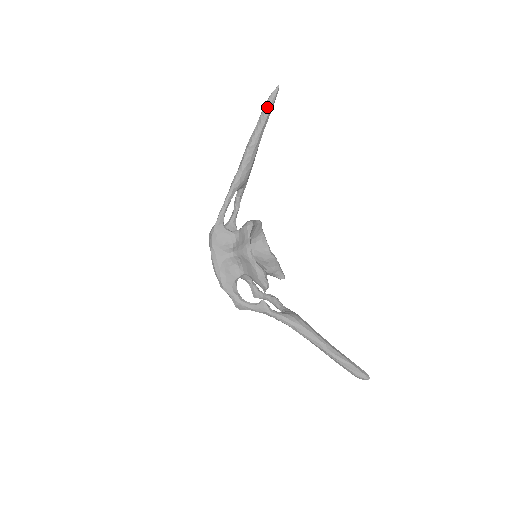
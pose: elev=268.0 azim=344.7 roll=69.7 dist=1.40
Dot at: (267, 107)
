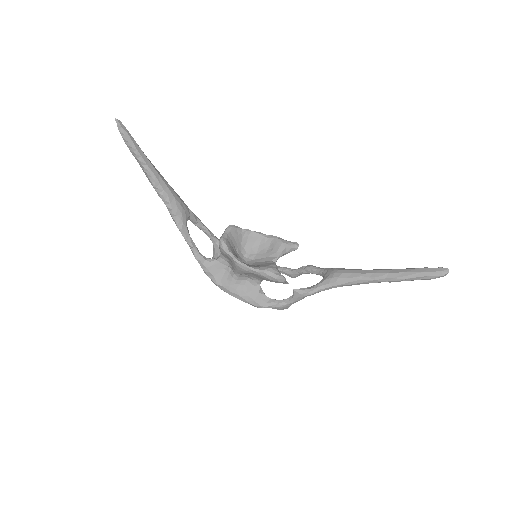
Dot at: (129, 145)
